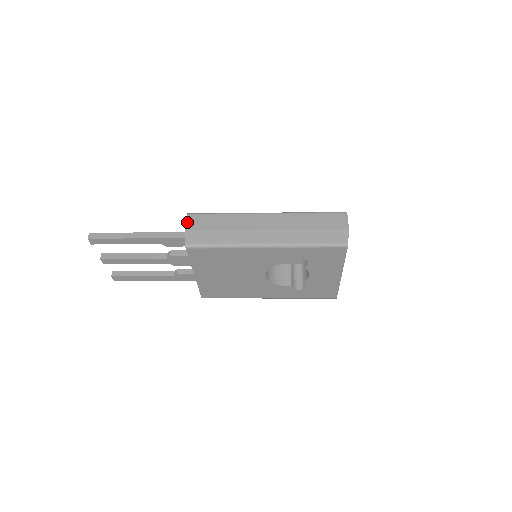
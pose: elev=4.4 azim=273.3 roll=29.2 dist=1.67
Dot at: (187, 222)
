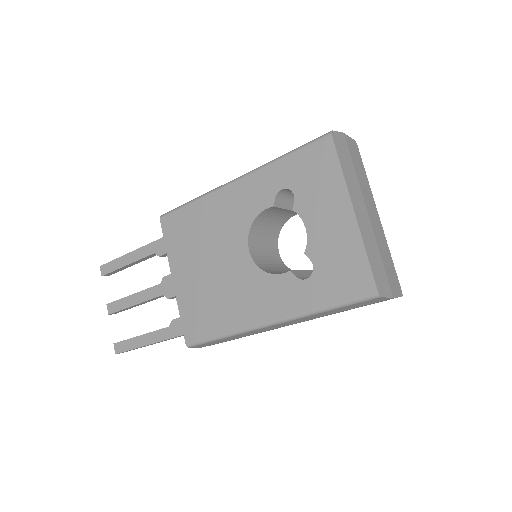
Dot at: occluded
